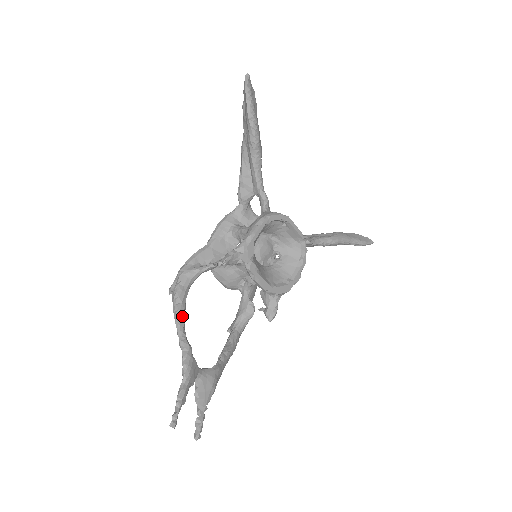
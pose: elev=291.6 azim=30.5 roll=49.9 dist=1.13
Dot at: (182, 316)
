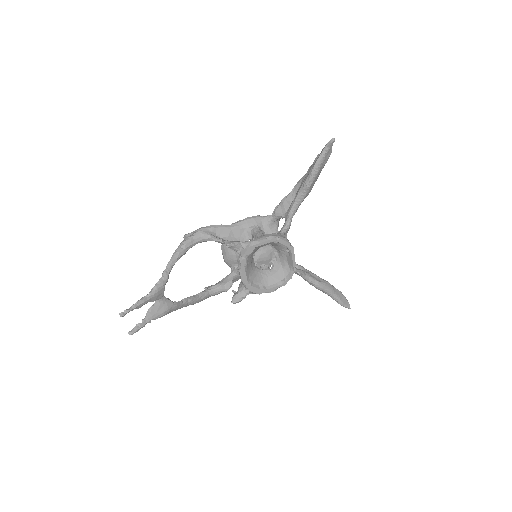
Dot at: (178, 257)
